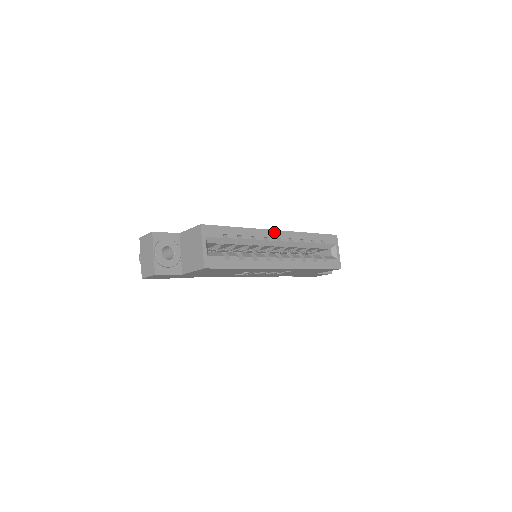
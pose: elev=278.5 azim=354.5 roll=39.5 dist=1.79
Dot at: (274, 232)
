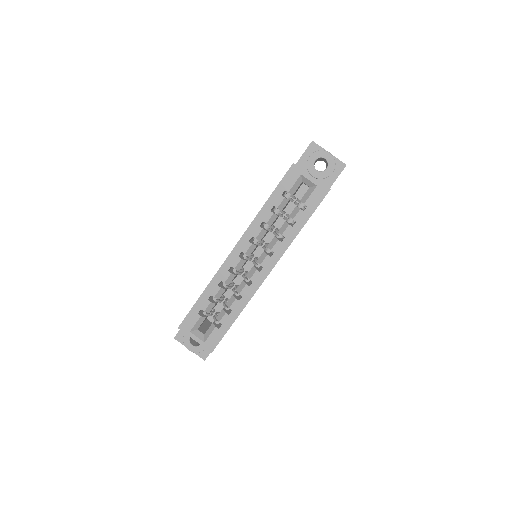
Dot at: (232, 255)
